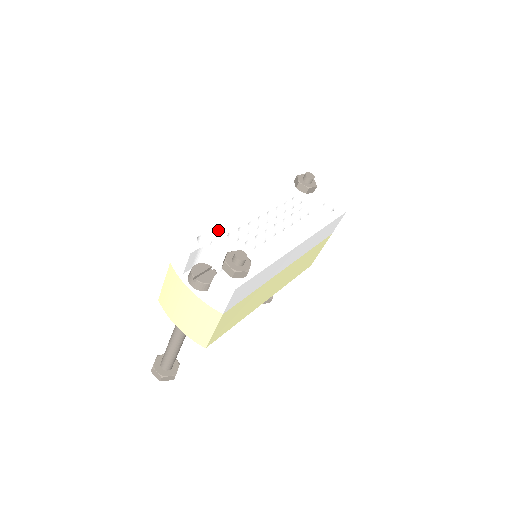
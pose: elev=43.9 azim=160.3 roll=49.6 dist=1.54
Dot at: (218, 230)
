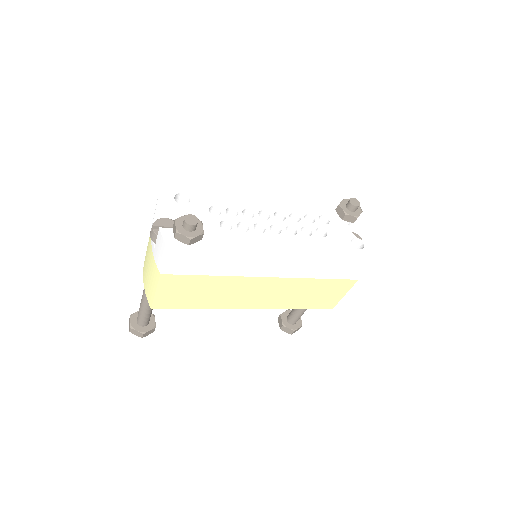
Dot at: (206, 198)
